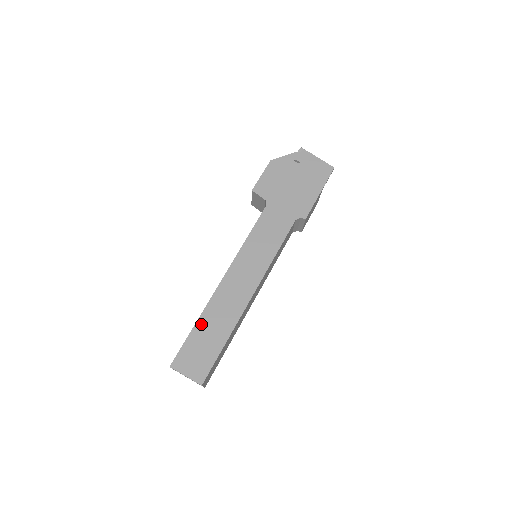
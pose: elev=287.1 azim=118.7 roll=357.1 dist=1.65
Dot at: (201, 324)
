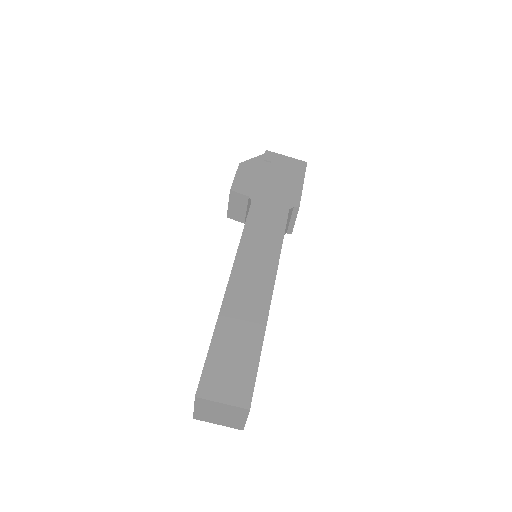
Dot at: (221, 333)
